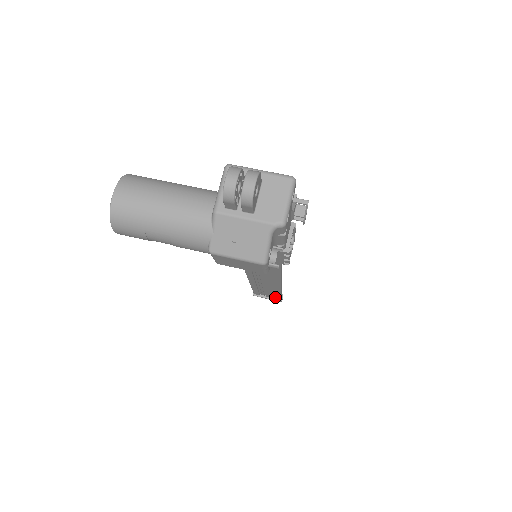
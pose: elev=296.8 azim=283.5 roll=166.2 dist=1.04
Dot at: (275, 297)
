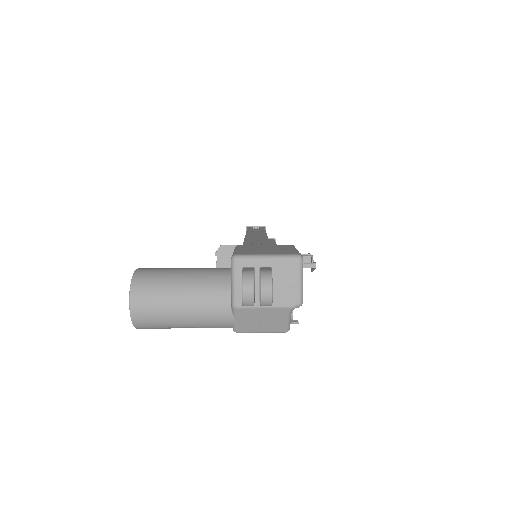
Dot at: occluded
